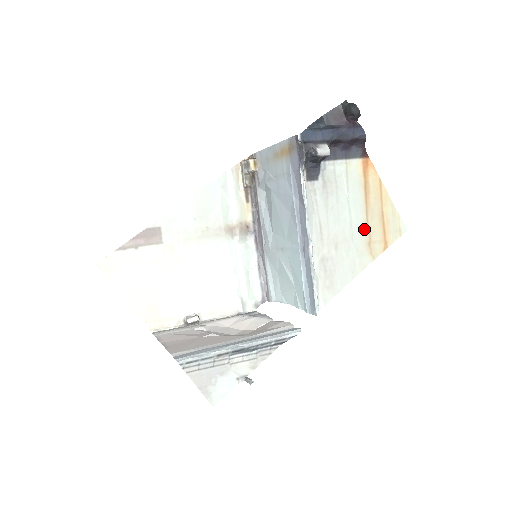
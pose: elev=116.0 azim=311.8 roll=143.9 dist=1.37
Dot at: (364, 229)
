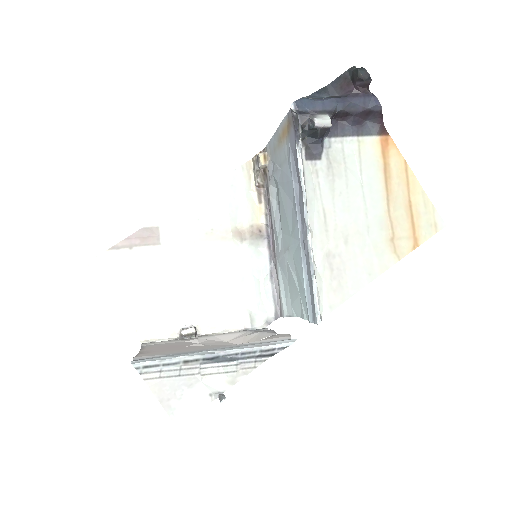
Dot at: (385, 221)
